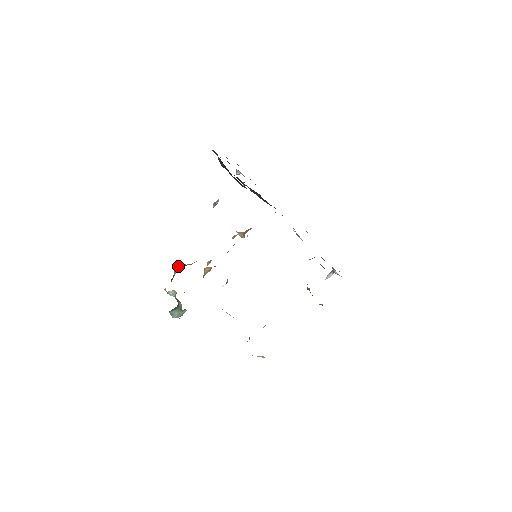
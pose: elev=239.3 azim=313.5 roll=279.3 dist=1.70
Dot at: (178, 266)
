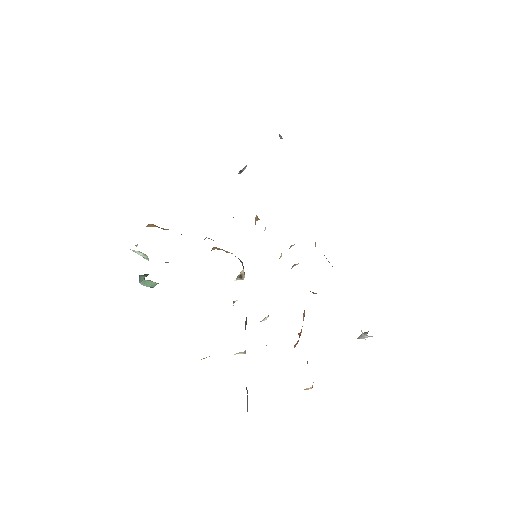
Dot at: (147, 225)
